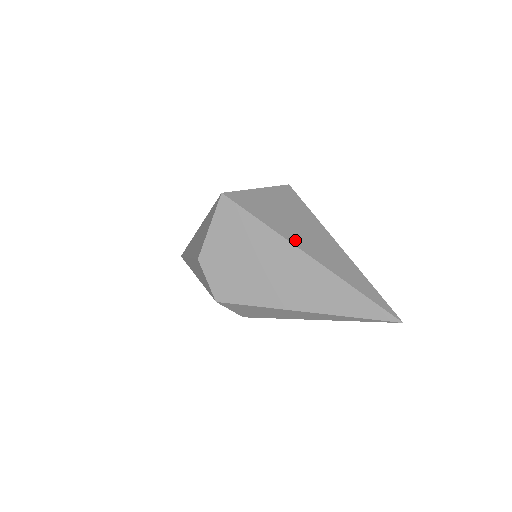
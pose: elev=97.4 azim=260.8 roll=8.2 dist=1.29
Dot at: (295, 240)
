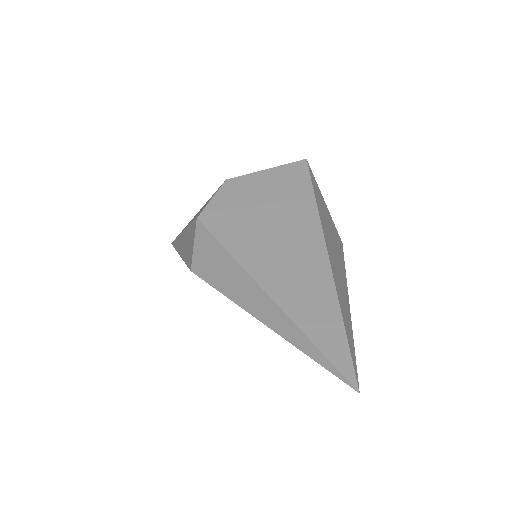
Dot at: (327, 239)
